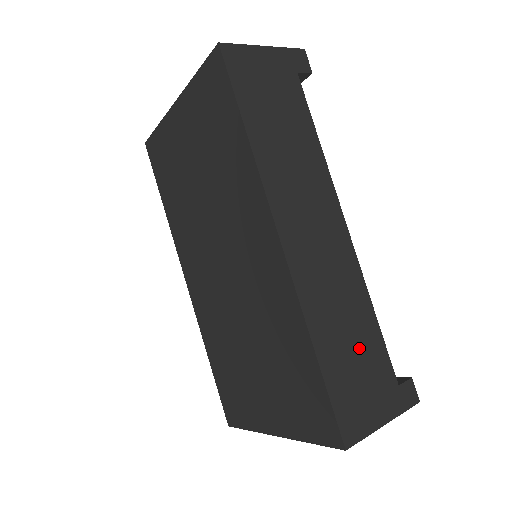
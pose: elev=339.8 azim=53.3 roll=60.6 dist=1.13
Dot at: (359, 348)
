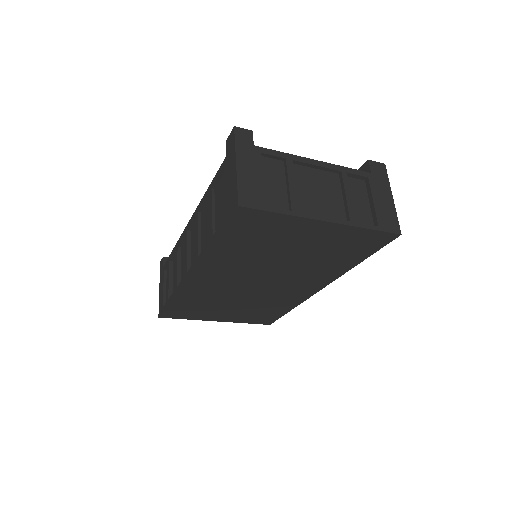
Dot at: occluded
